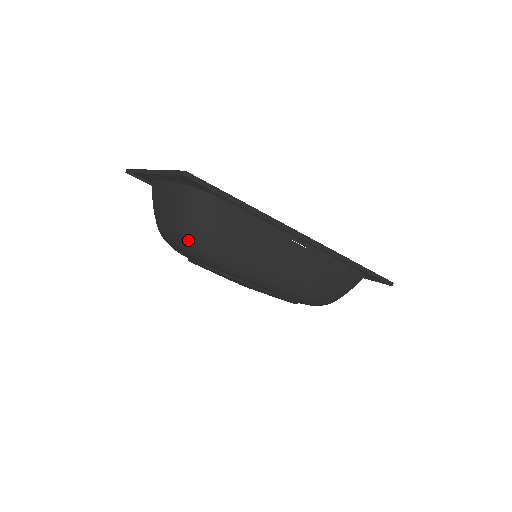
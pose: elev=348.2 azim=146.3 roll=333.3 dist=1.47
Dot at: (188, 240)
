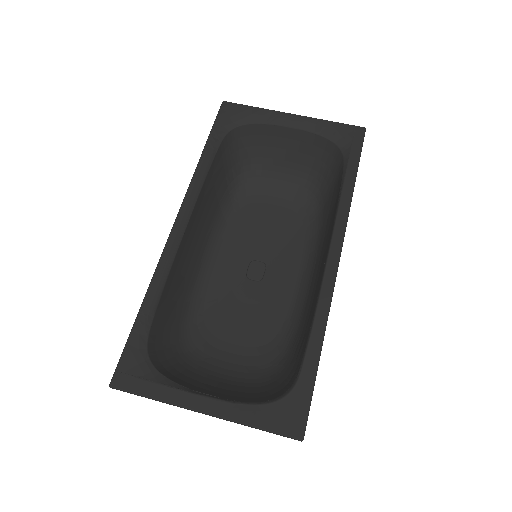
Dot at: (265, 378)
